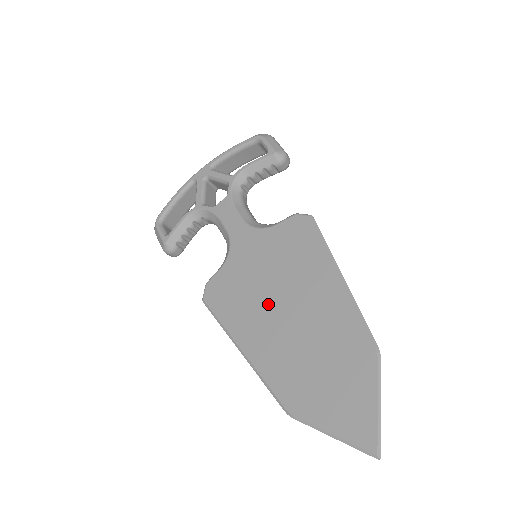
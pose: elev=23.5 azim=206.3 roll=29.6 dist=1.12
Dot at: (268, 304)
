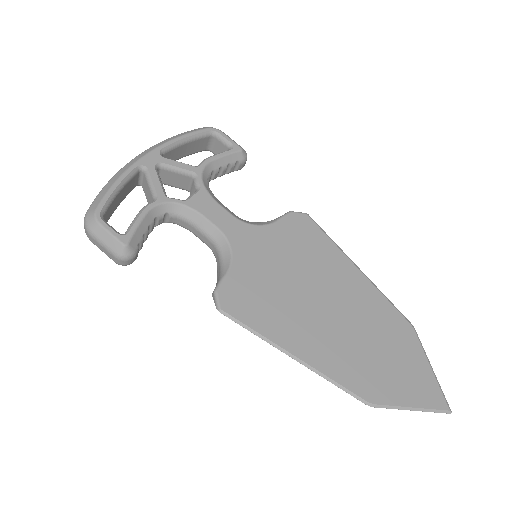
Dot at: (303, 302)
